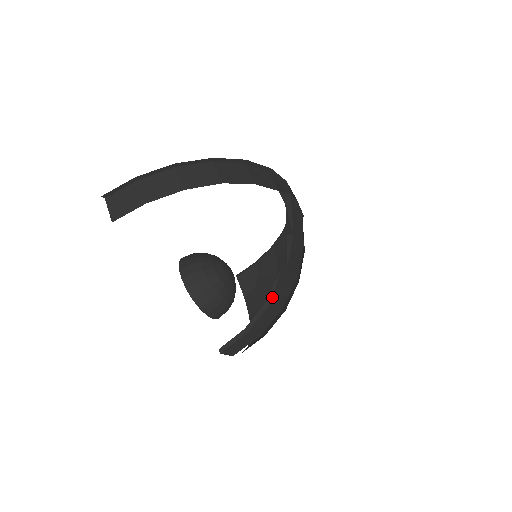
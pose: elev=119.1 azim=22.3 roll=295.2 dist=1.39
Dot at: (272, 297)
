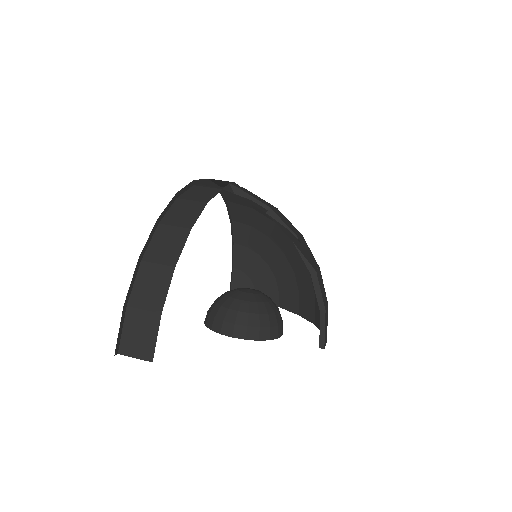
Dot at: (312, 267)
